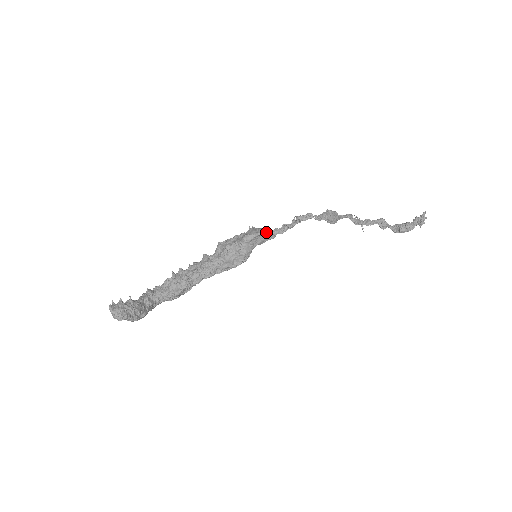
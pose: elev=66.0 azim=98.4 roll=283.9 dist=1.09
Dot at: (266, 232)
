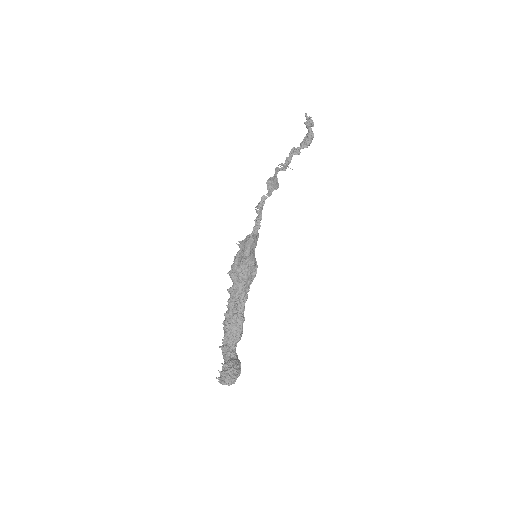
Dot at: (253, 237)
